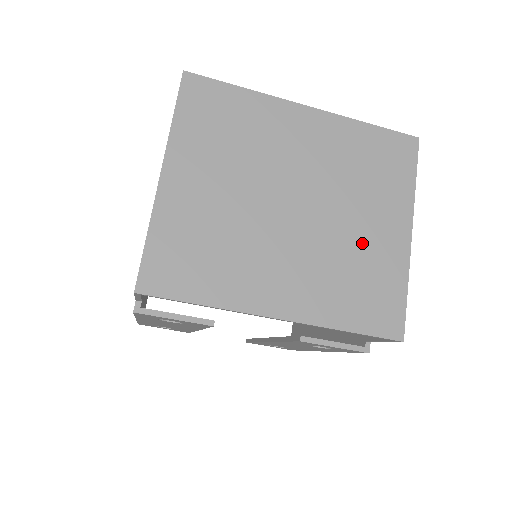
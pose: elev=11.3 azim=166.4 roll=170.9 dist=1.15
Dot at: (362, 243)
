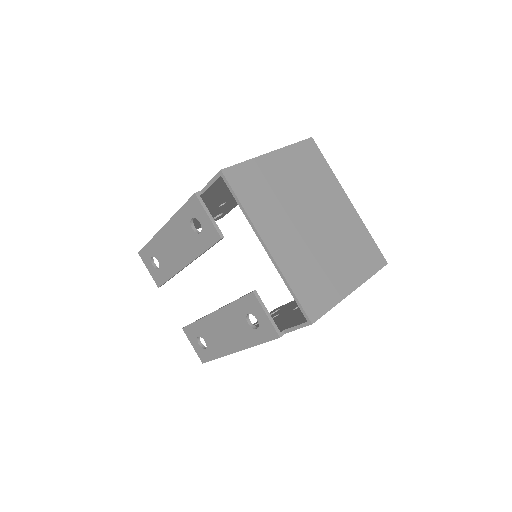
Dot at: (329, 267)
